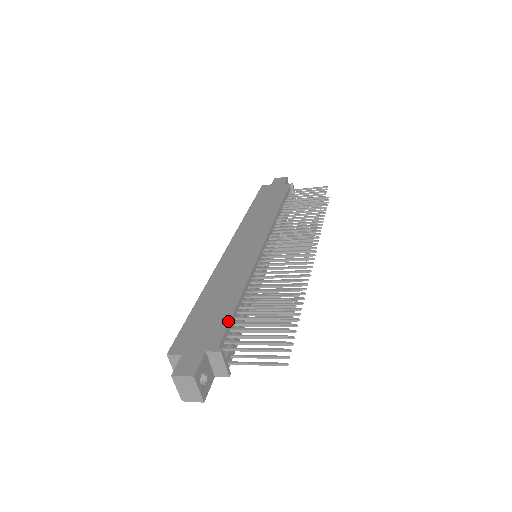
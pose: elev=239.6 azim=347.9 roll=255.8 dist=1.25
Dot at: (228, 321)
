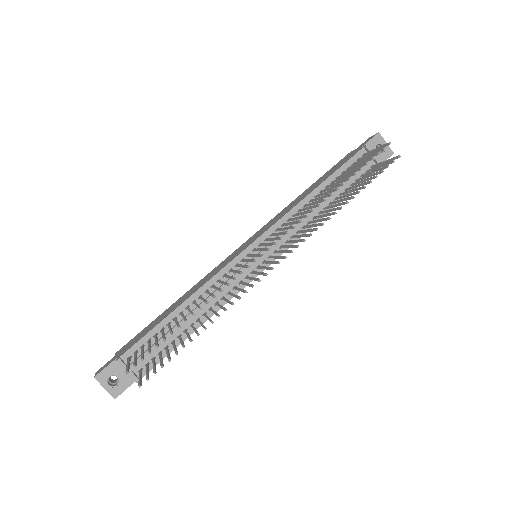
Dot at: (147, 333)
